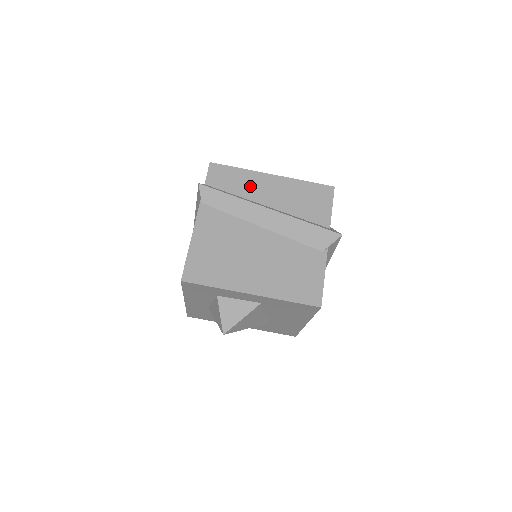
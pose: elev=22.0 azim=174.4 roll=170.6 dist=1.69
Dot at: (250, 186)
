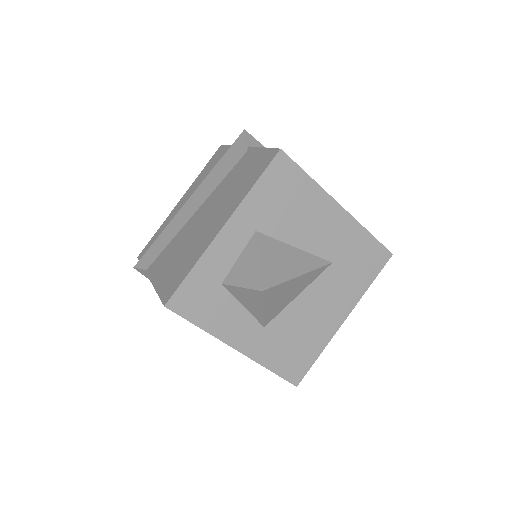
Dot at: occluded
